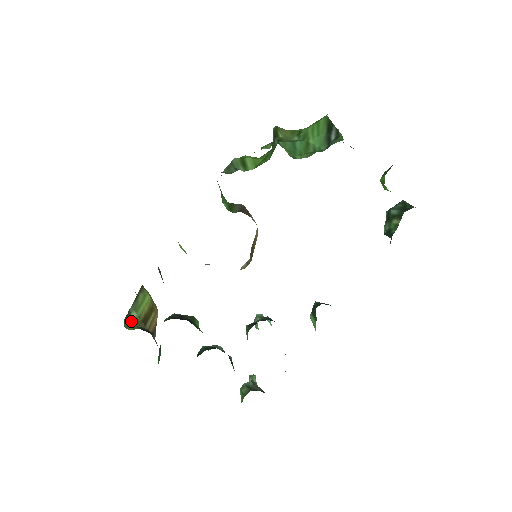
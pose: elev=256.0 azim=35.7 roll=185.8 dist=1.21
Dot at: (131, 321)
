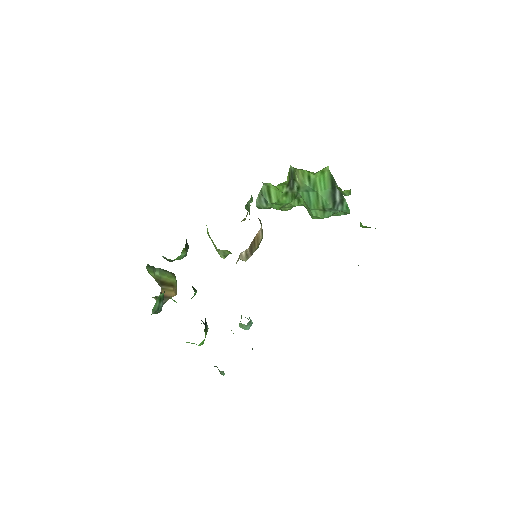
Dot at: (153, 273)
